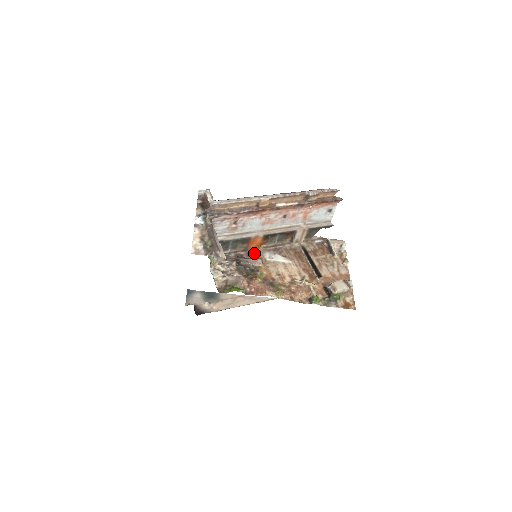
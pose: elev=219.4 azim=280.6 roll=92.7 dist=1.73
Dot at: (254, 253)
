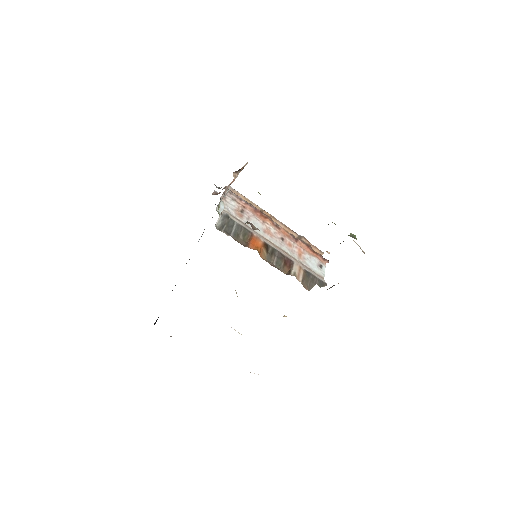
Dot at: (255, 249)
